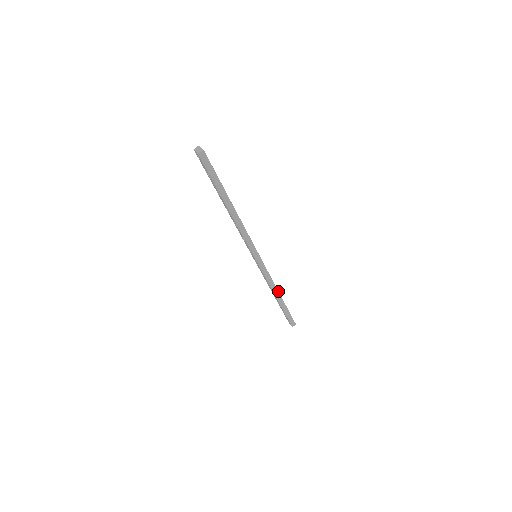
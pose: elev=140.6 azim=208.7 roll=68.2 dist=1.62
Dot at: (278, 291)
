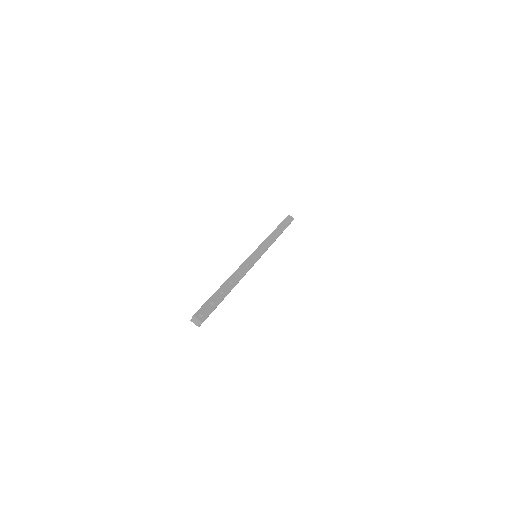
Dot at: occluded
